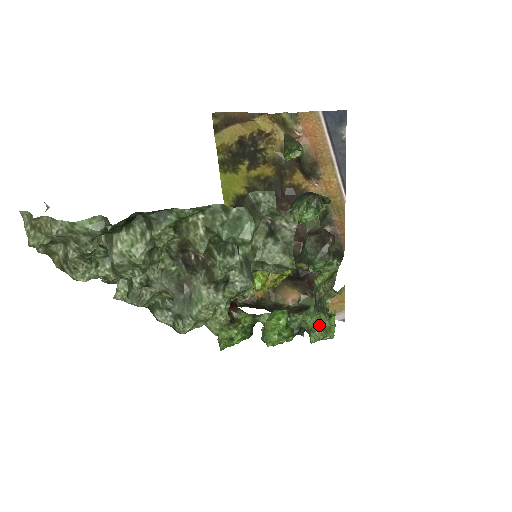
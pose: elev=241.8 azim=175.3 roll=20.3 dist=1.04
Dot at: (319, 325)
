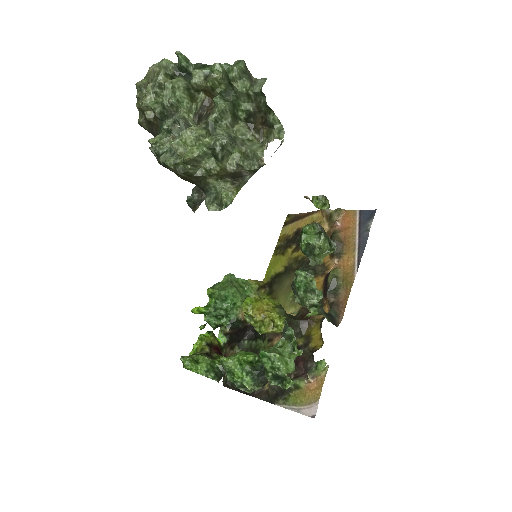
Dot at: (278, 347)
